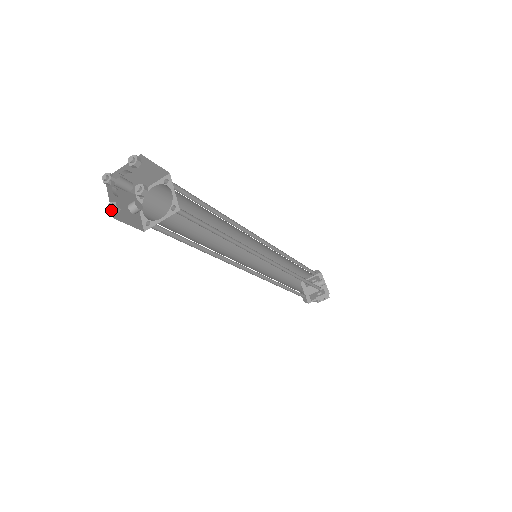
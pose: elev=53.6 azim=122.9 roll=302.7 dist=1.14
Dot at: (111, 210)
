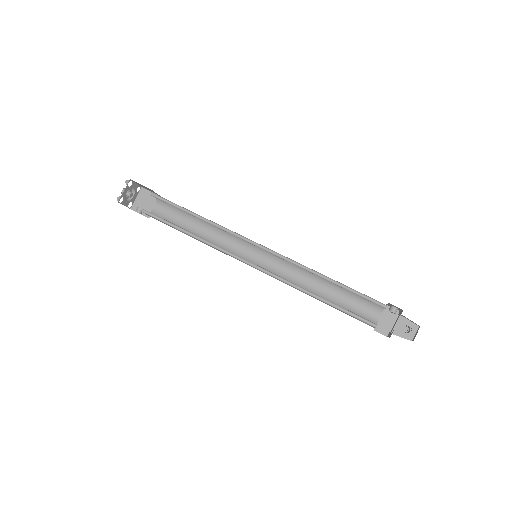
Dot at: (118, 199)
